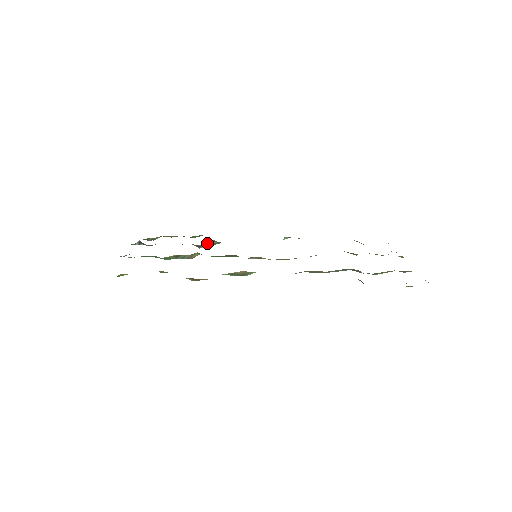
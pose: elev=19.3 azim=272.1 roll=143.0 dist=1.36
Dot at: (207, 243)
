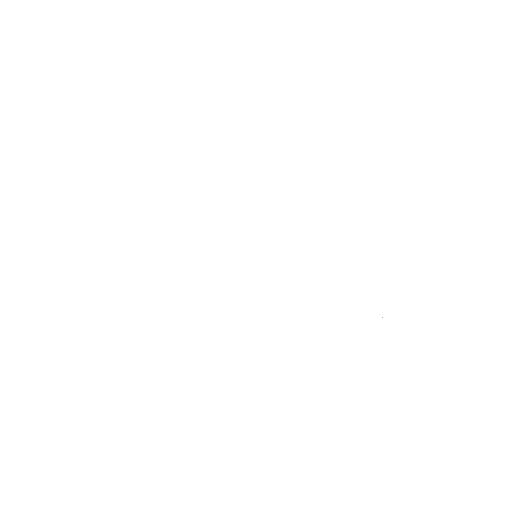
Dot at: occluded
